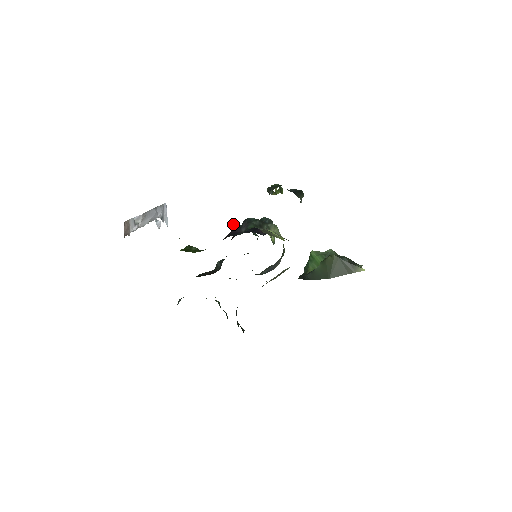
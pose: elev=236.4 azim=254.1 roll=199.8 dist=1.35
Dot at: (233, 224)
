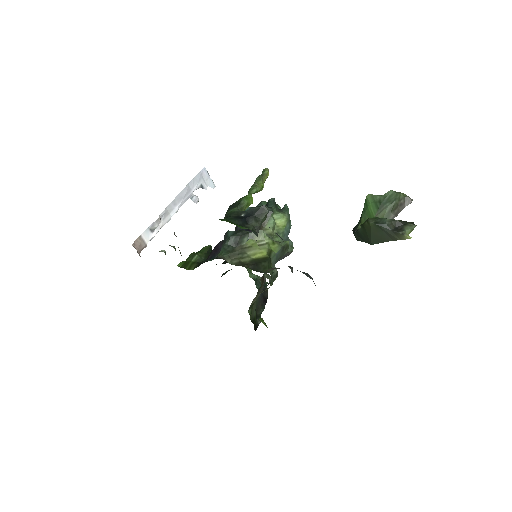
Dot at: occluded
